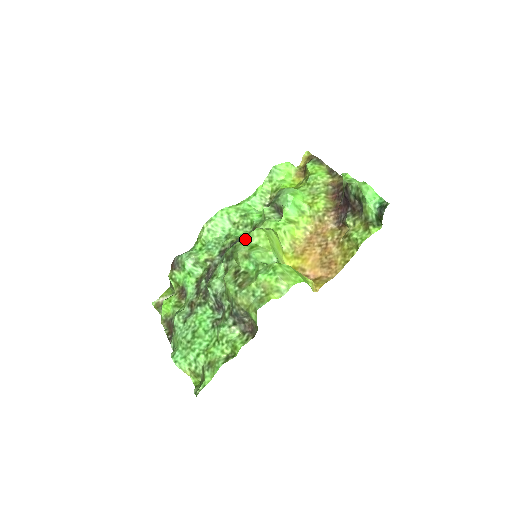
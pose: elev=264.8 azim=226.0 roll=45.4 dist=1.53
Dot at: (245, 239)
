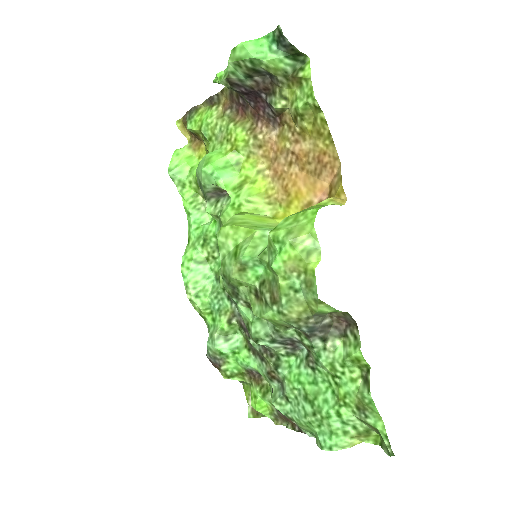
Dot at: (222, 257)
